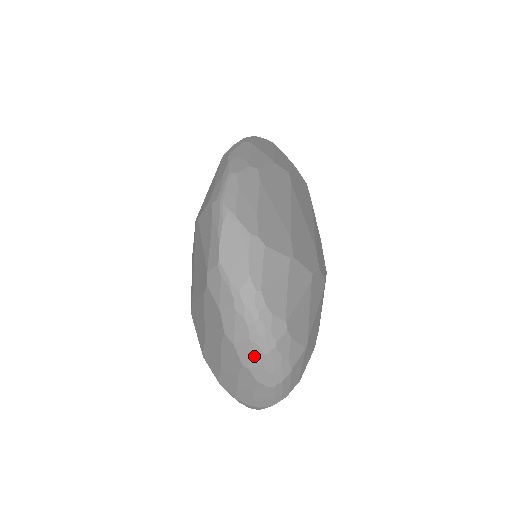
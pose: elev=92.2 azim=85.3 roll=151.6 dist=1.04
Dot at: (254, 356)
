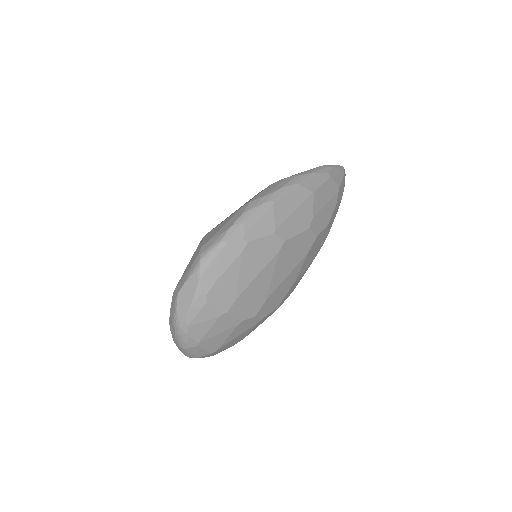
Dot at: (177, 343)
